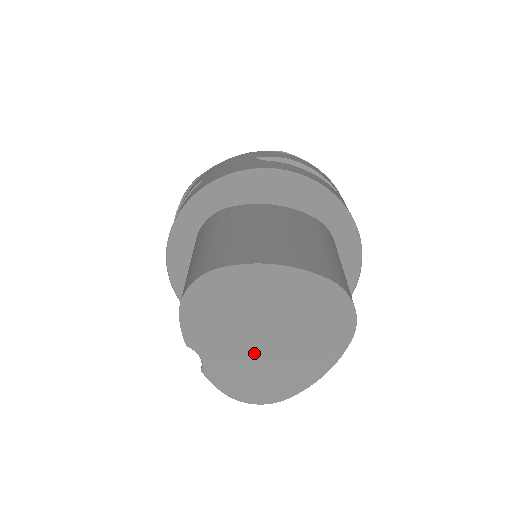
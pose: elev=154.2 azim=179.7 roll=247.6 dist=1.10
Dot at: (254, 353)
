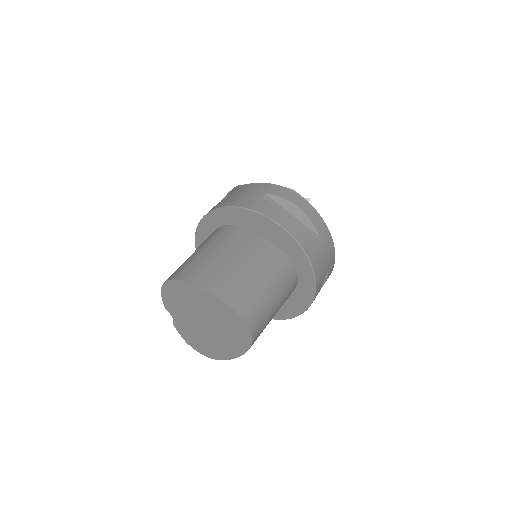
Dot at: (199, 329)
